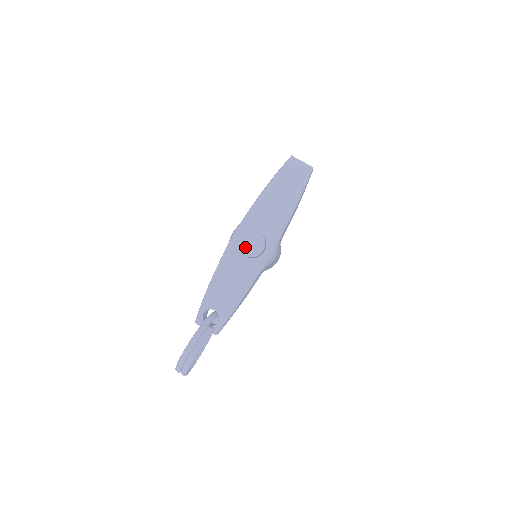
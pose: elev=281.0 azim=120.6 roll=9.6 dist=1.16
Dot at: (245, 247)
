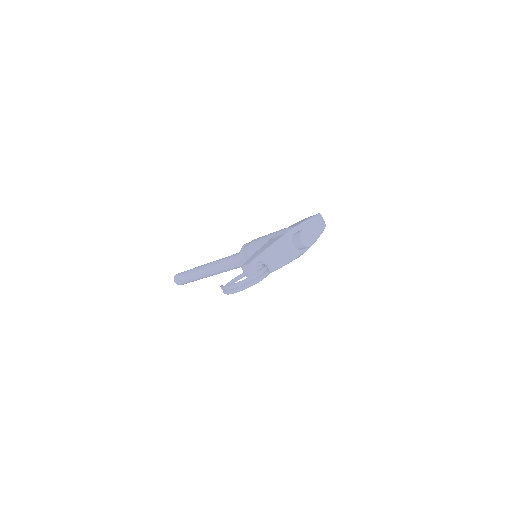
Dot at: (304, 239)
